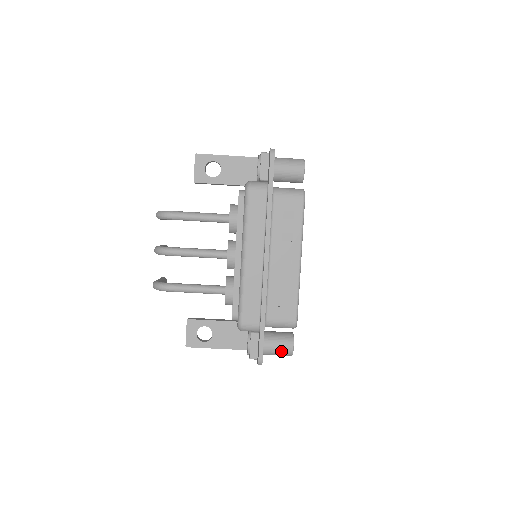
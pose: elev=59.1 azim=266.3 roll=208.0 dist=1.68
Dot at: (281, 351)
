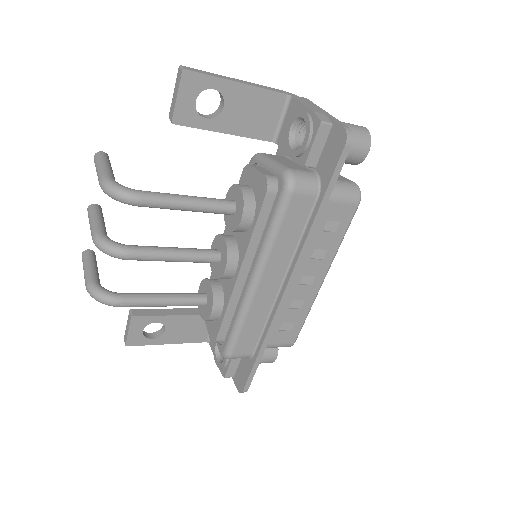
Dot at: occluded
